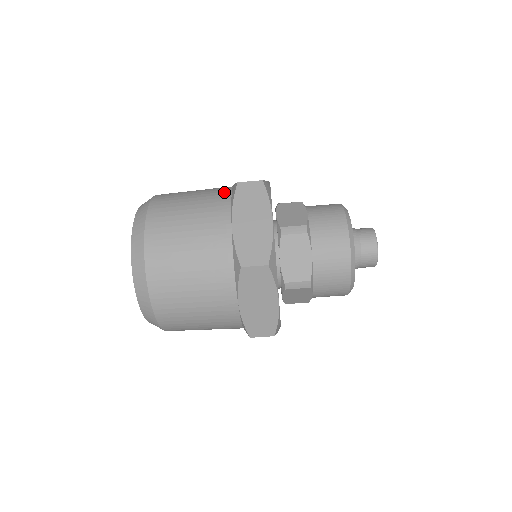
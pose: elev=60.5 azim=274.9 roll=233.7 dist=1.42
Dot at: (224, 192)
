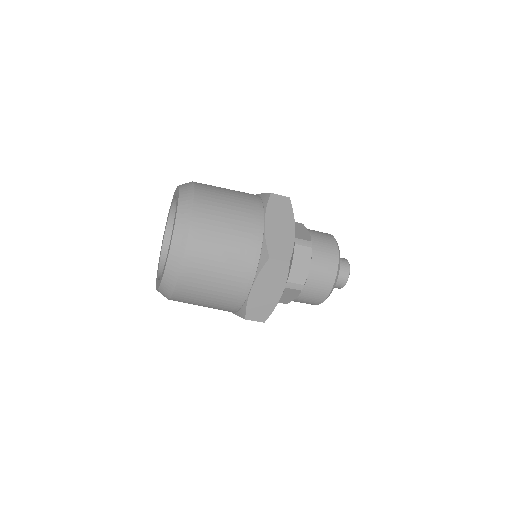
Dot at: (255, 197)
